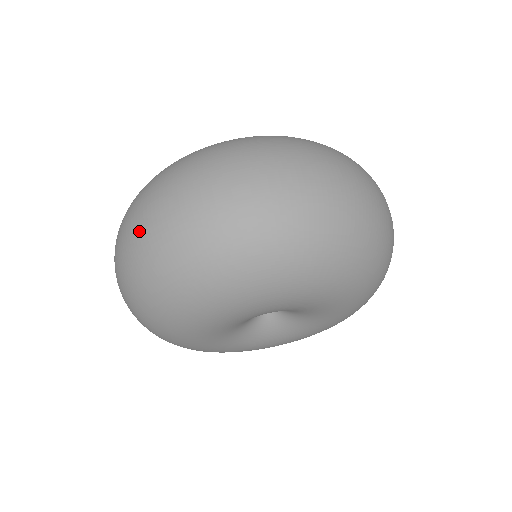
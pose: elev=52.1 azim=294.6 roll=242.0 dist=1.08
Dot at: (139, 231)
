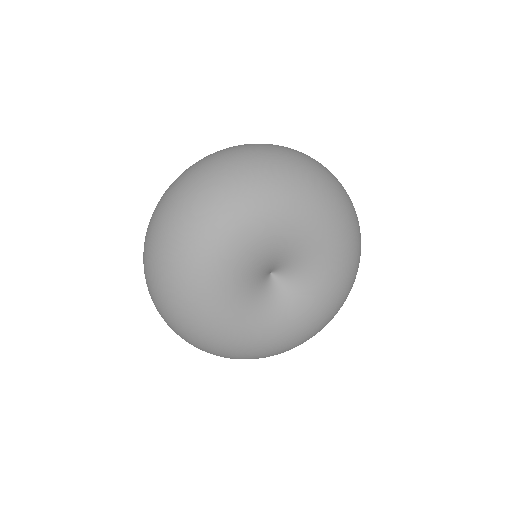
Dot at: (169, 195)
